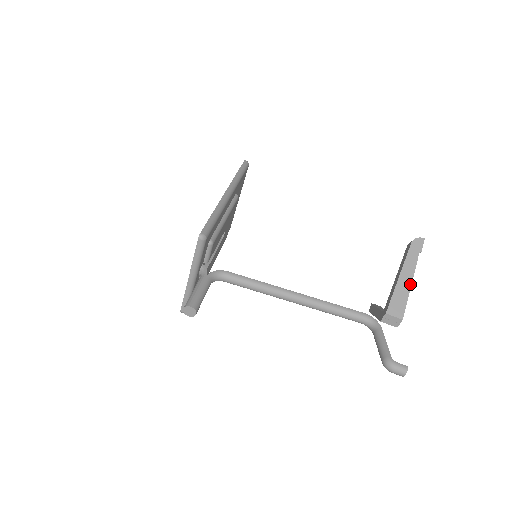
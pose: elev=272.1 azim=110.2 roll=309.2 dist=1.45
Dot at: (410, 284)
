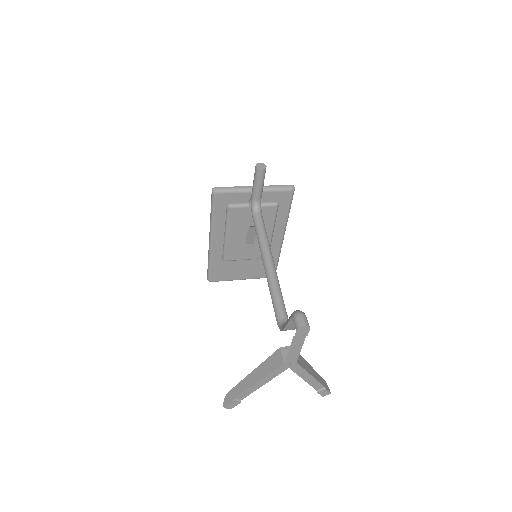
Dot at: (312, 374)
